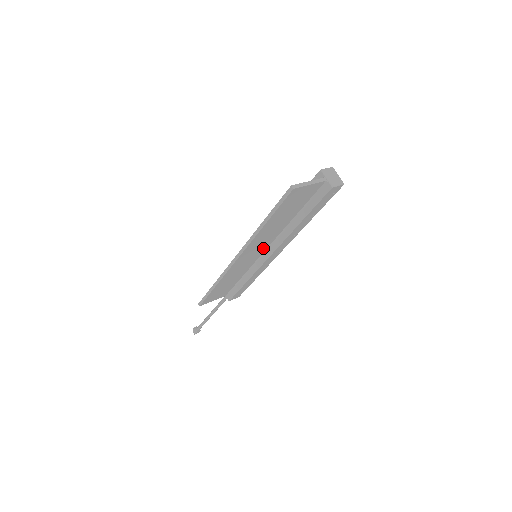
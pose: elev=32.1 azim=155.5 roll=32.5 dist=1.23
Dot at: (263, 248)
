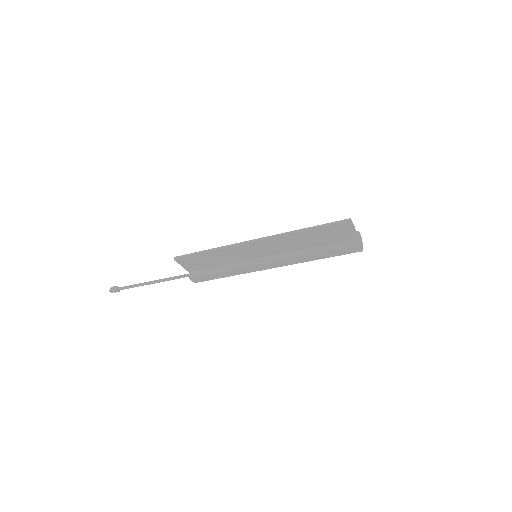
Dot at: (270, 253)
